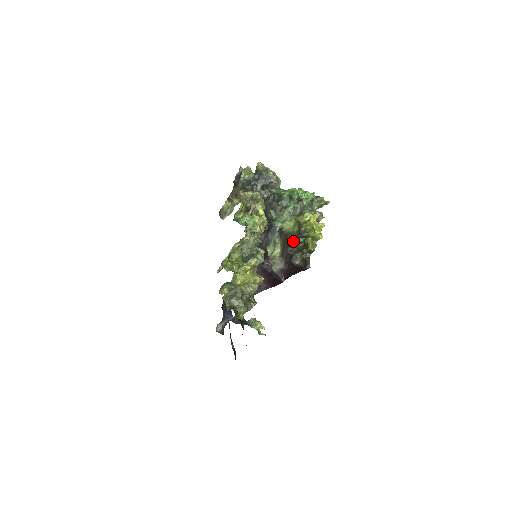
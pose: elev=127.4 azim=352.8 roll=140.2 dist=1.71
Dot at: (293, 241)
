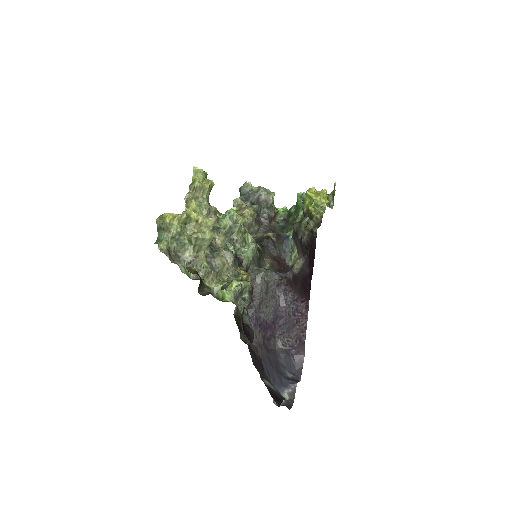
Dot at: (298, 225)
